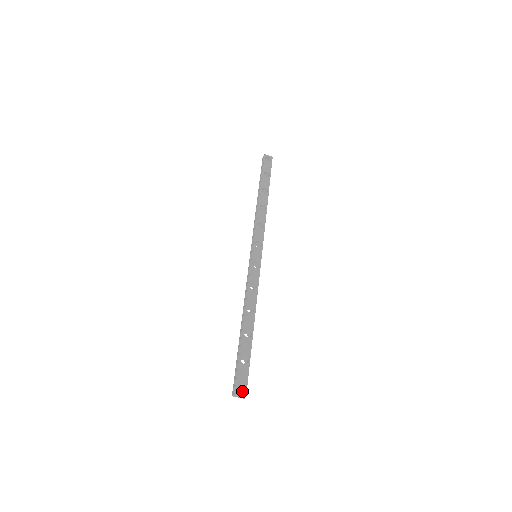
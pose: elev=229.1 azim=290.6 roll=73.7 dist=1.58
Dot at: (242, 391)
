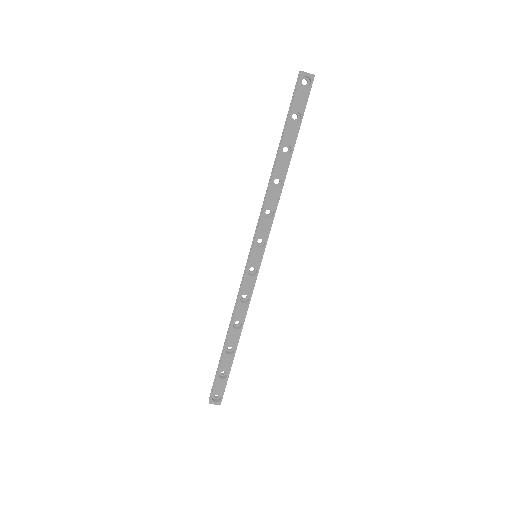
Dot at: (218, 397)
